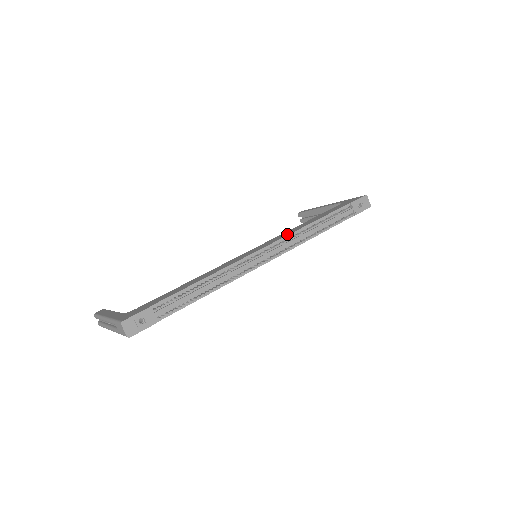
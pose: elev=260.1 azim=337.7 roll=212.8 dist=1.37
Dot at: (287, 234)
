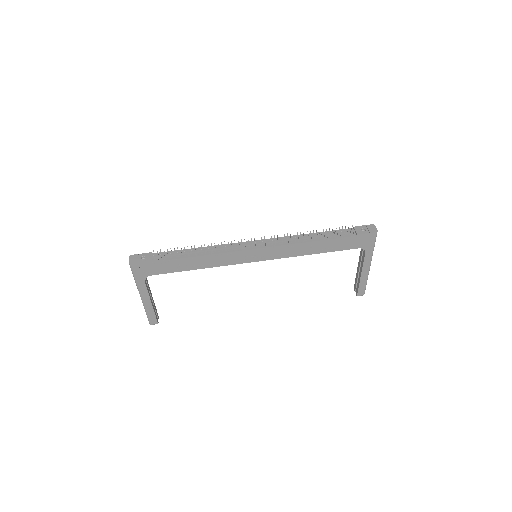
Dot at: occluded
